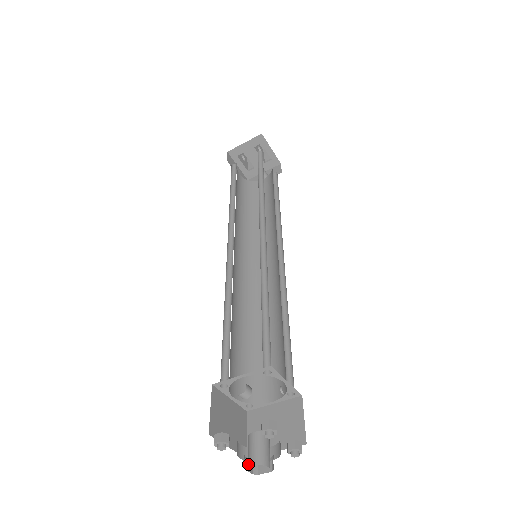
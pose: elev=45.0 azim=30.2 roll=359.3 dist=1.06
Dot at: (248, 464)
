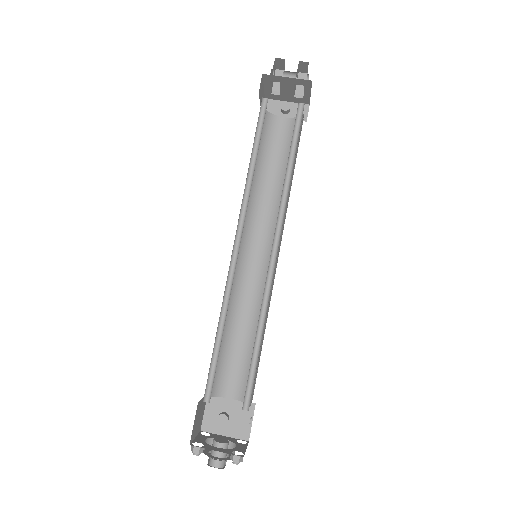
Dot at: (211, 463)
